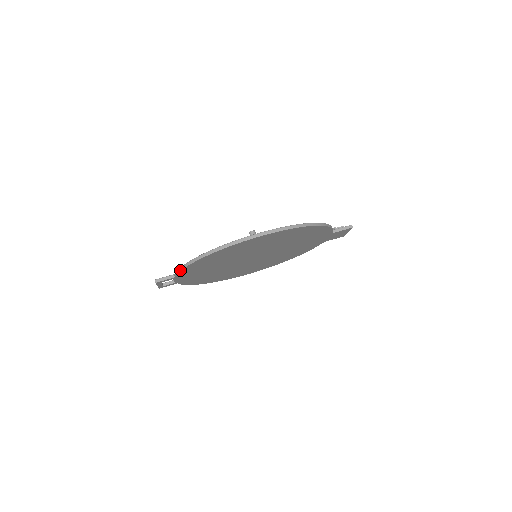
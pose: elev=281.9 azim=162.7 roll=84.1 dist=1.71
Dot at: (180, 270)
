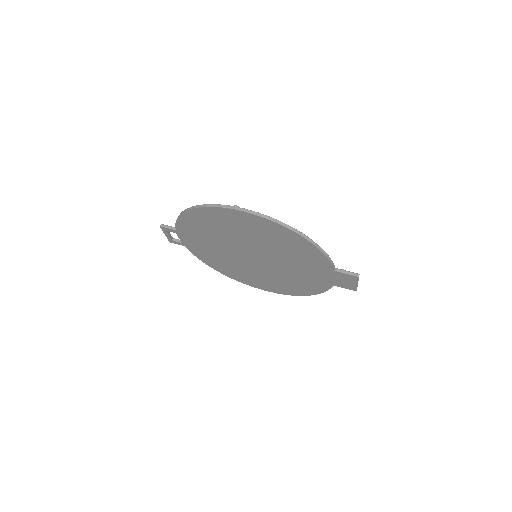
Dot at: (176, 220)
